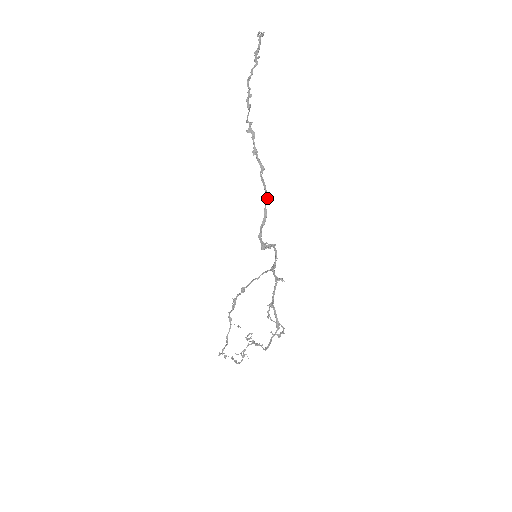
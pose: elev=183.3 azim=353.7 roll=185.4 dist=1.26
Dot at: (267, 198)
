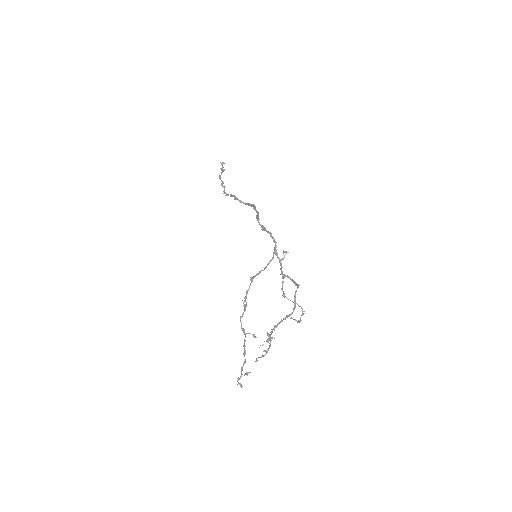
Dot at: (255, 206)
